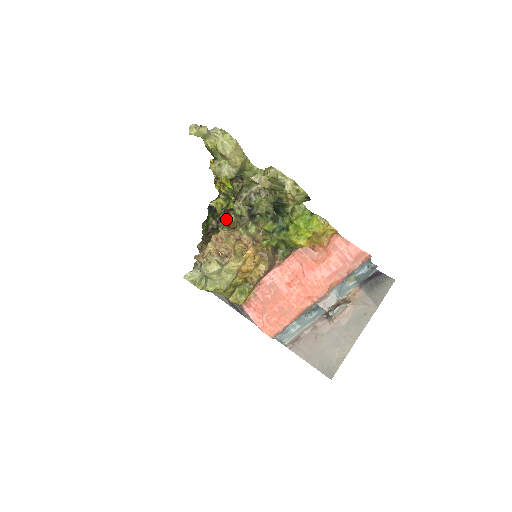
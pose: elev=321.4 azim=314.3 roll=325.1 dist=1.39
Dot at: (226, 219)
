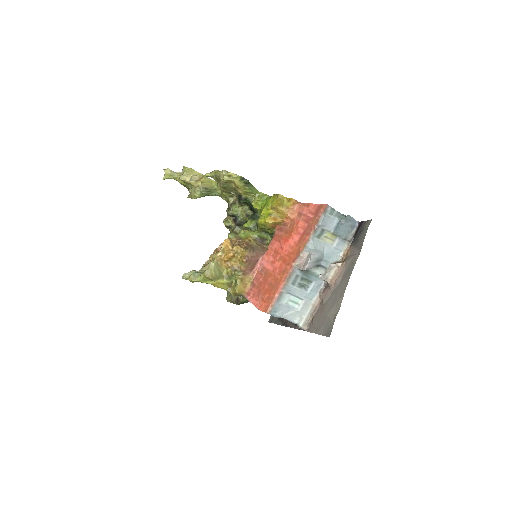
Dot at: occluded
